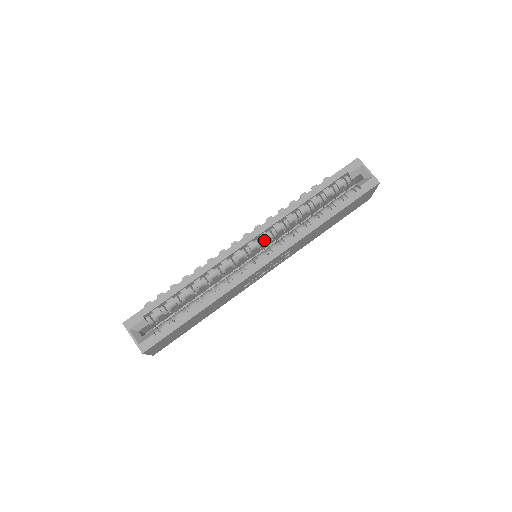
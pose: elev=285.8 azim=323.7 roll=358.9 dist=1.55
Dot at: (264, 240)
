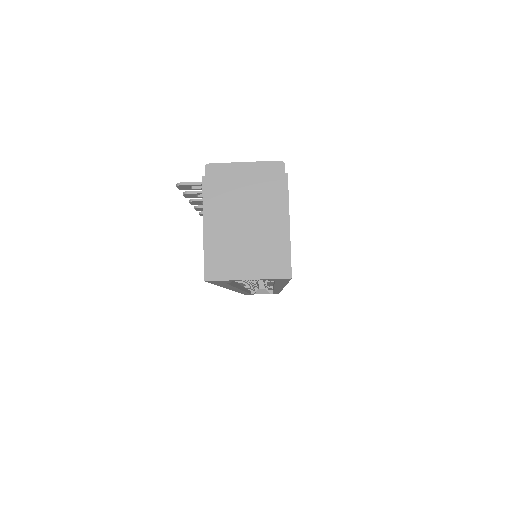
Dot at: (250, 283)
